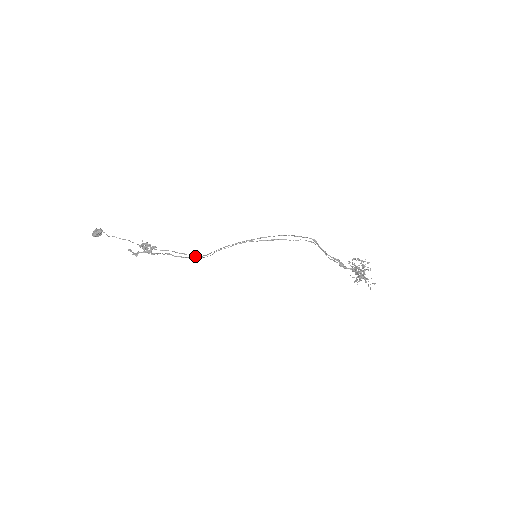
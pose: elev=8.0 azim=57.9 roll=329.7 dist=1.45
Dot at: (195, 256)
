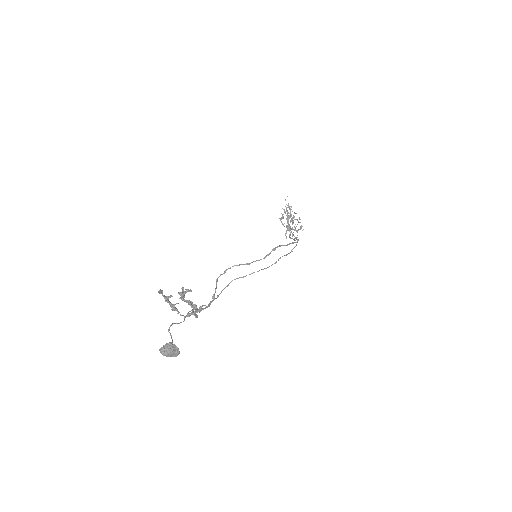
Dot at: occluded
